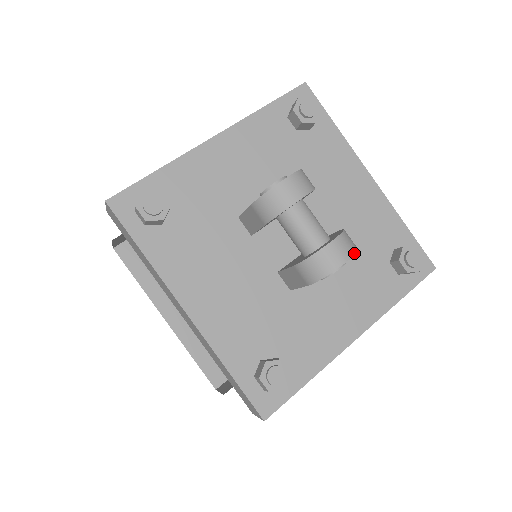
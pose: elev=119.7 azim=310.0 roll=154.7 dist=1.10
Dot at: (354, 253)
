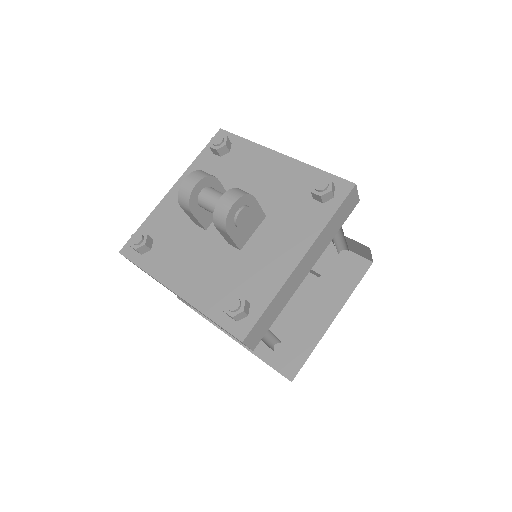
Dot at: (241, 196)
